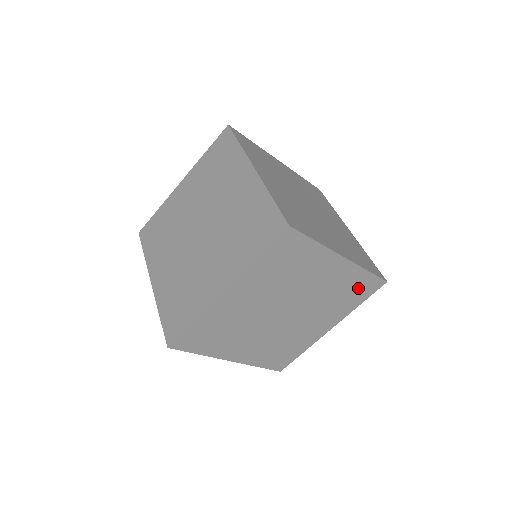
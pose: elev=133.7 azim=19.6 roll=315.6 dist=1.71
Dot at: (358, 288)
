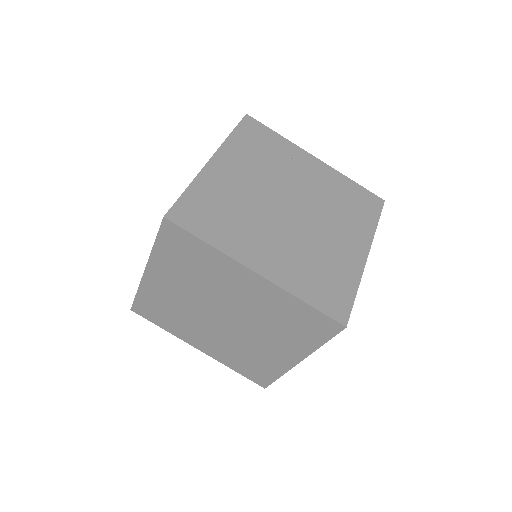
Dot at: occluded
